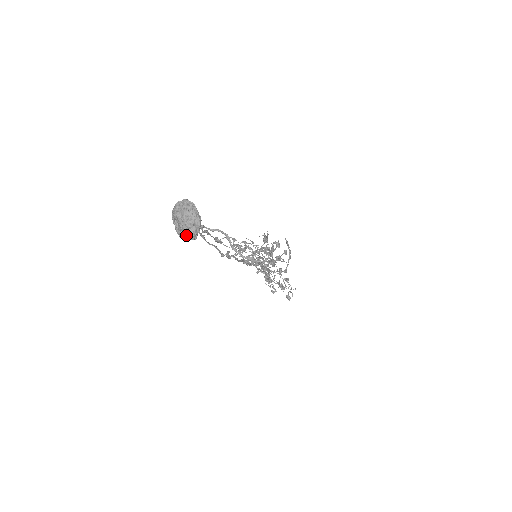
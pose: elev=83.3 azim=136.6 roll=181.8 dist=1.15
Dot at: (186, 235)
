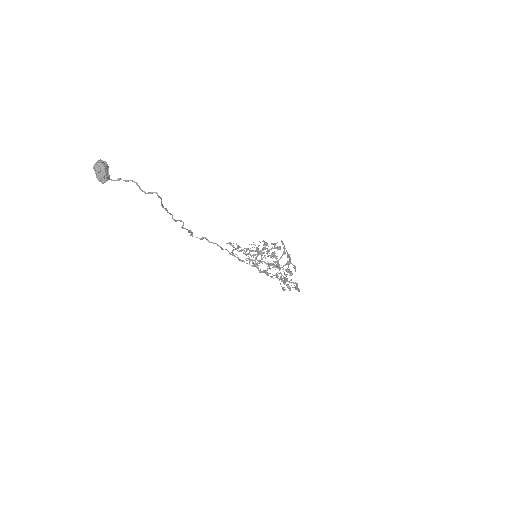
Dot at: (99, 177)
